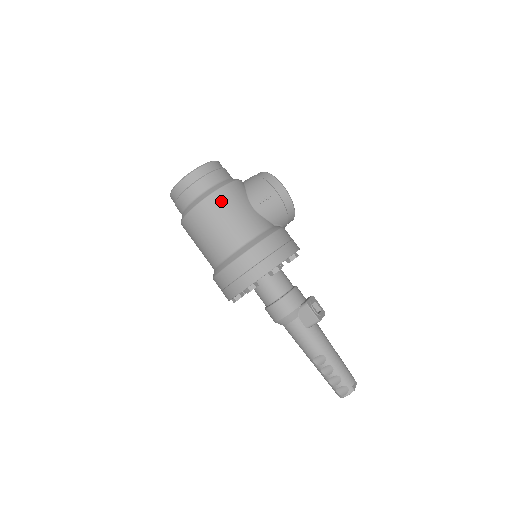
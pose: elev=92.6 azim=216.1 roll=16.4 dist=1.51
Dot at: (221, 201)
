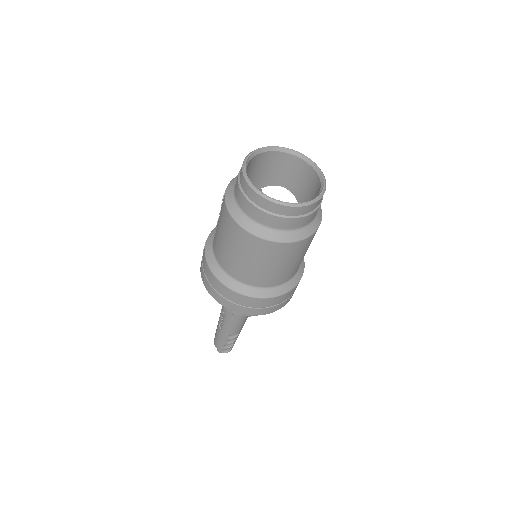
Dot at: occluded
